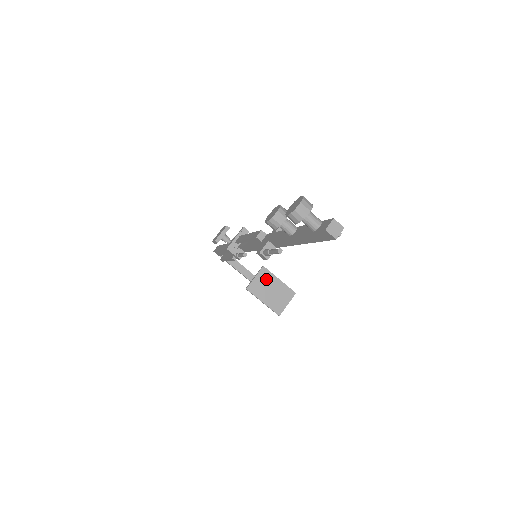
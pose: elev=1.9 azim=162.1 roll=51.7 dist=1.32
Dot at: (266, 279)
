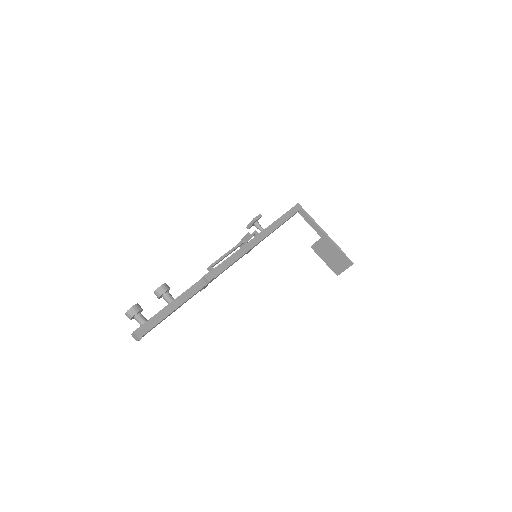
Dot at: (327, 245)
